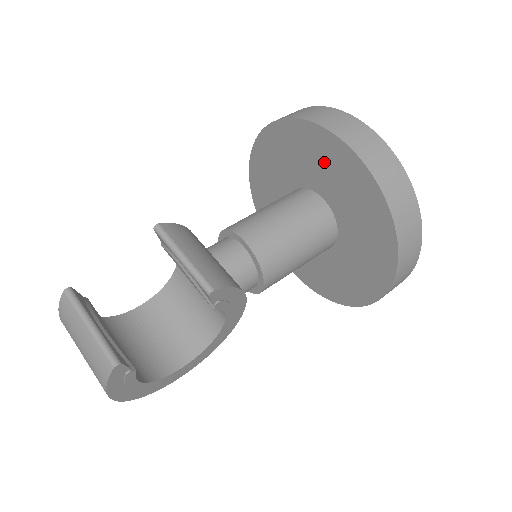
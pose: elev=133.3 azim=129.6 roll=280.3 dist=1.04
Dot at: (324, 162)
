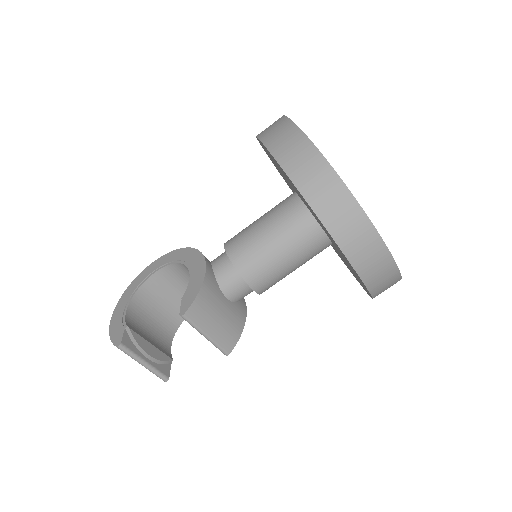
Dot at: (337, 247)
